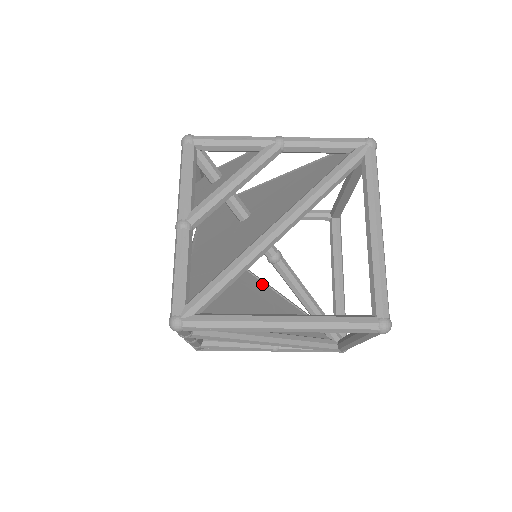
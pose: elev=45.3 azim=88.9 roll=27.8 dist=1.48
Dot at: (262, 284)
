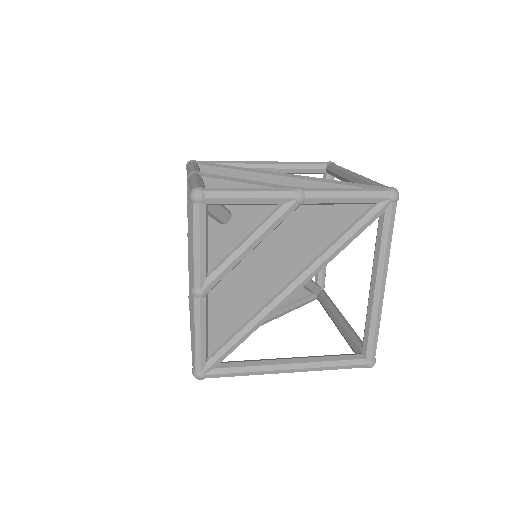
Dot at: occluded
